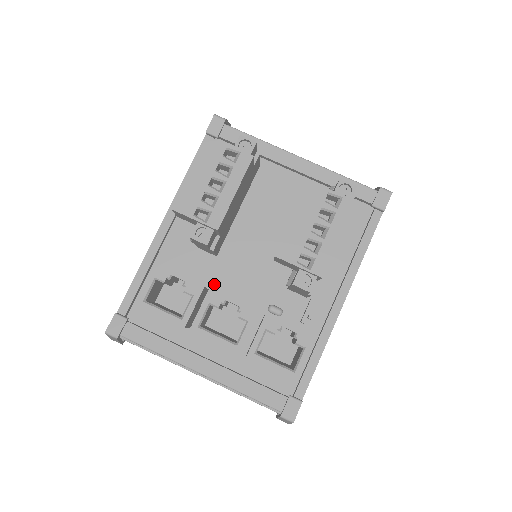
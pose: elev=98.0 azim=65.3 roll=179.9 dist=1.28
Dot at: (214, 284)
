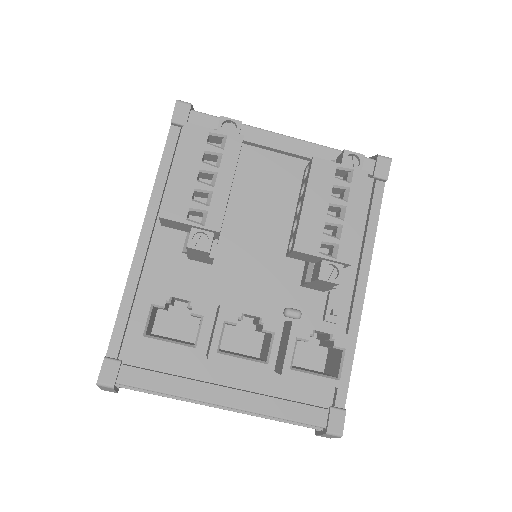
Dot at: (216, 298)
